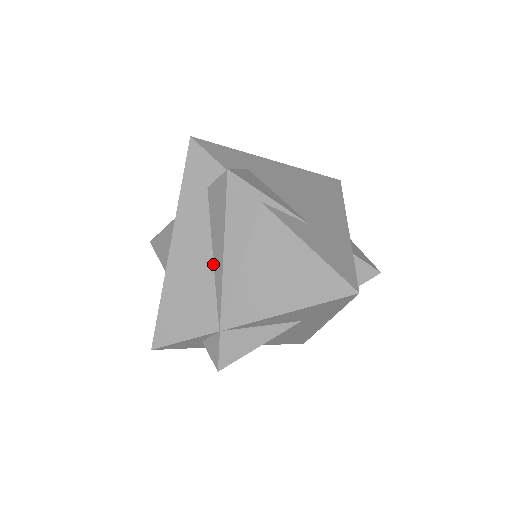
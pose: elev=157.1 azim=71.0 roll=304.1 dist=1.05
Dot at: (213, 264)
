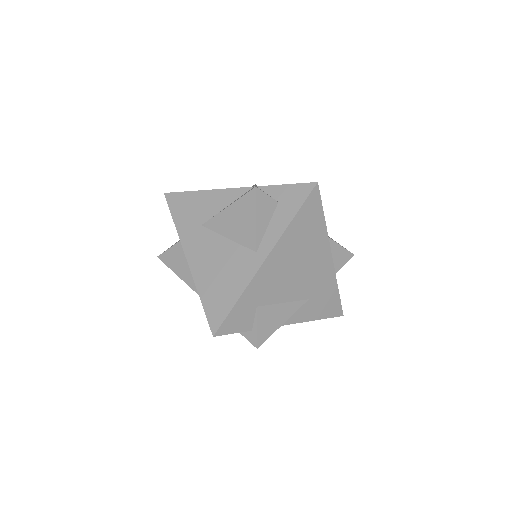
Dot at: occluded
